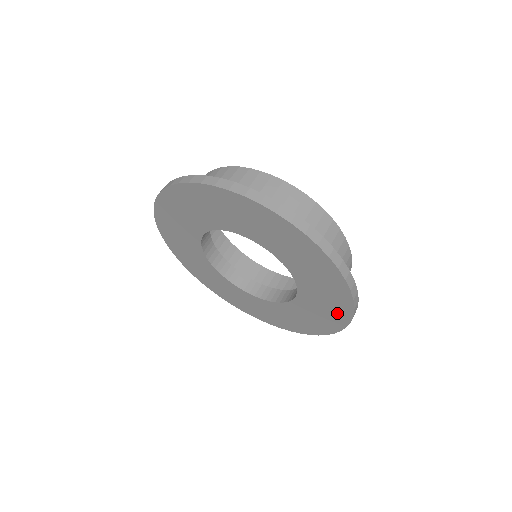
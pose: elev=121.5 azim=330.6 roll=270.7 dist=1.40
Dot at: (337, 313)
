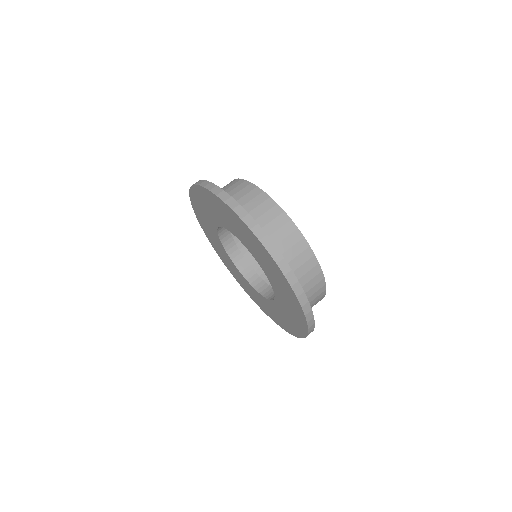
Dot at: (292, 328)
